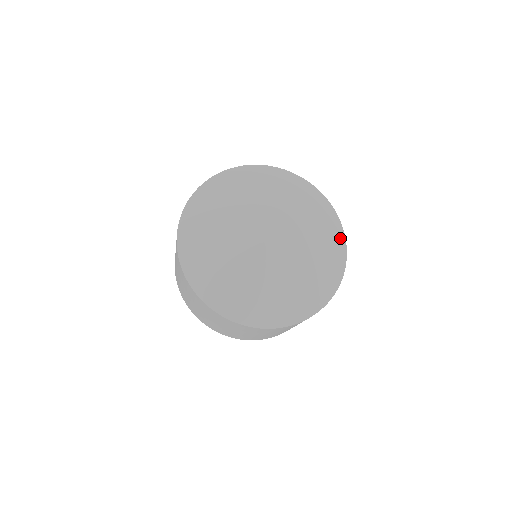
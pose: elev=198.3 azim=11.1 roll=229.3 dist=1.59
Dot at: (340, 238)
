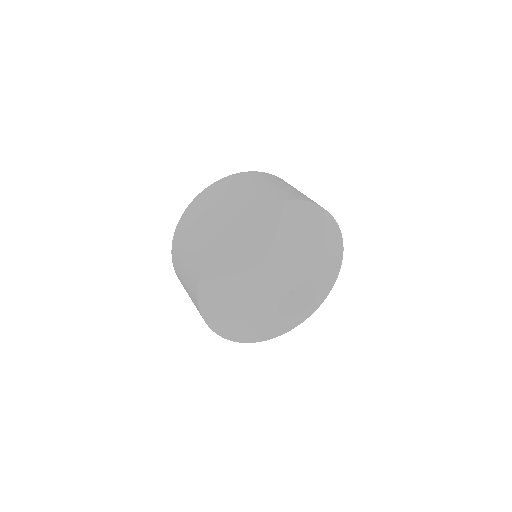
Dot at: (316, 306)
